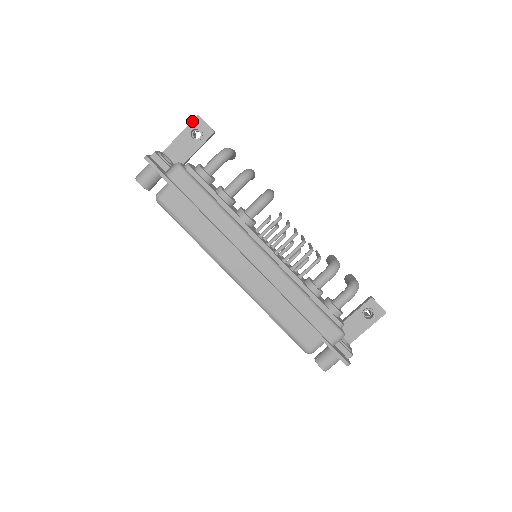
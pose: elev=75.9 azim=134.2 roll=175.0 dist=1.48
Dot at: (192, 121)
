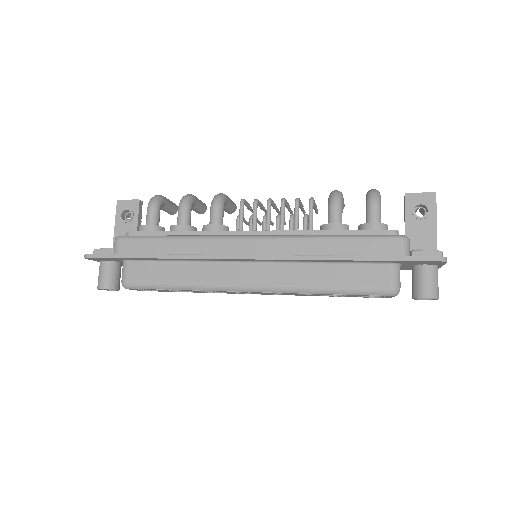
Dot at: (116, 209)
